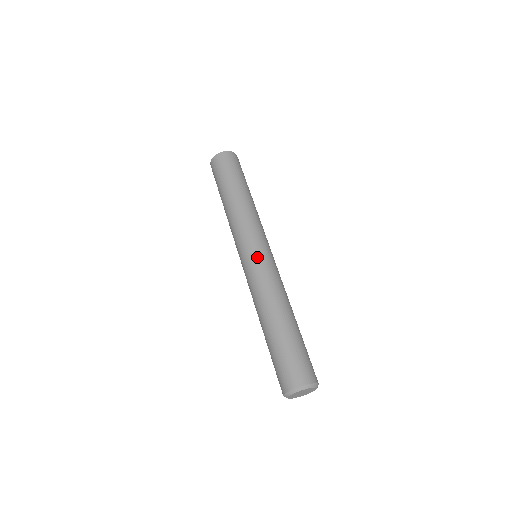
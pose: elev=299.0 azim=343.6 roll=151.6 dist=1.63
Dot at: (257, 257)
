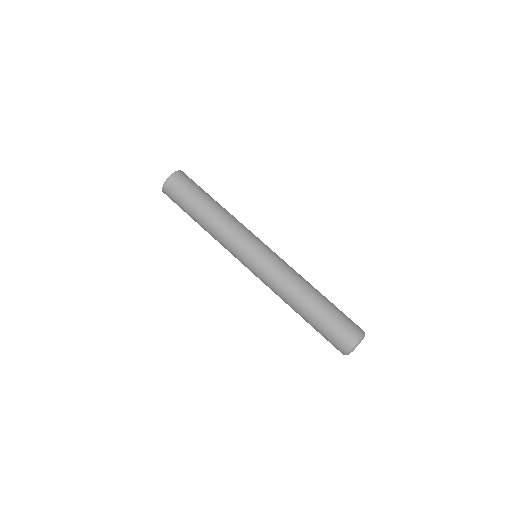
Dot at: (257, 265)
